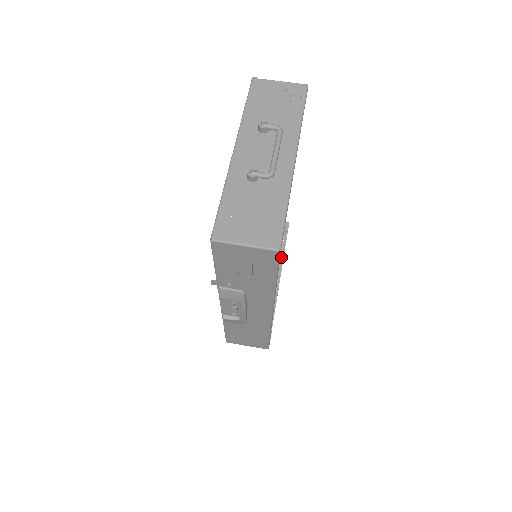
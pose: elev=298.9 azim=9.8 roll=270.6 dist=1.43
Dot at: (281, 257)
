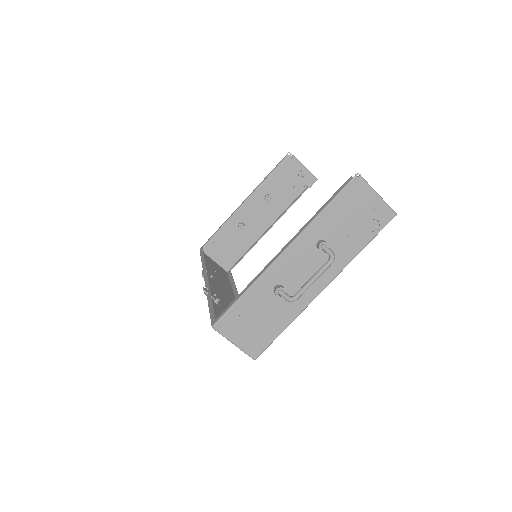
Dot at: (288, 204)
